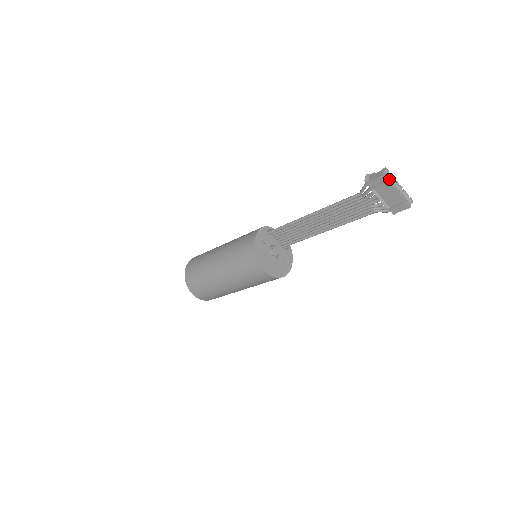
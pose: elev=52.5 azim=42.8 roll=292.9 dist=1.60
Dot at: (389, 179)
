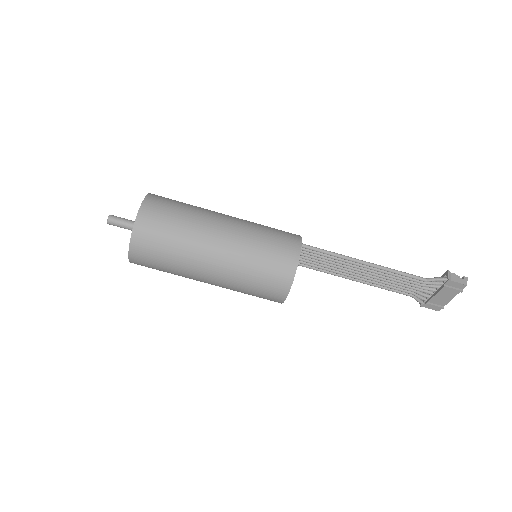
Dot at: (460, 287)
